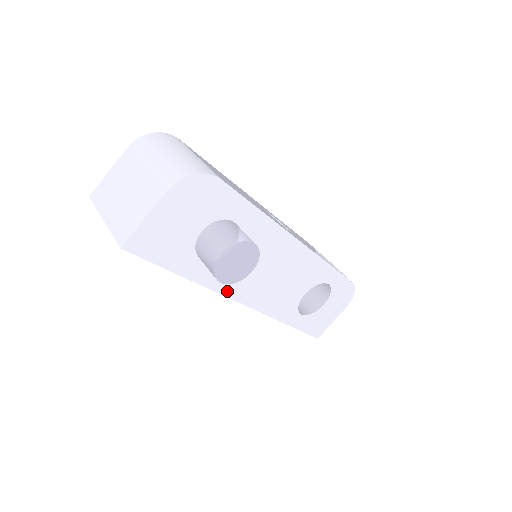
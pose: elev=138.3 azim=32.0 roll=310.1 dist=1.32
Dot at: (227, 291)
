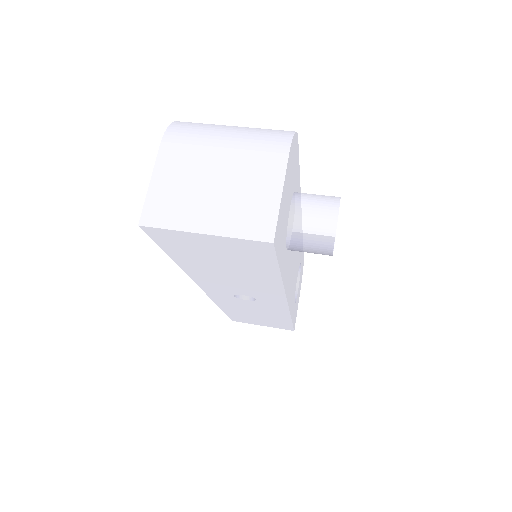
Dot at: (286, 288)
